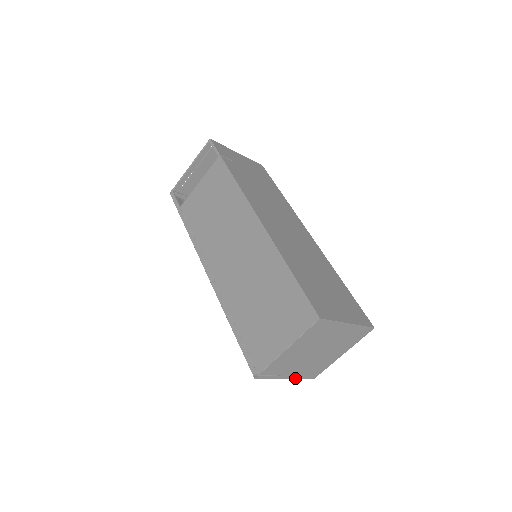
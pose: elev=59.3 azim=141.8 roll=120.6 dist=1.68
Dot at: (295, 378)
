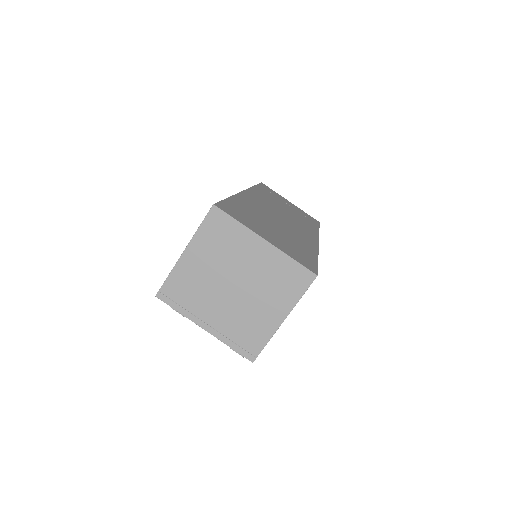
Dot at: (218, 338)
